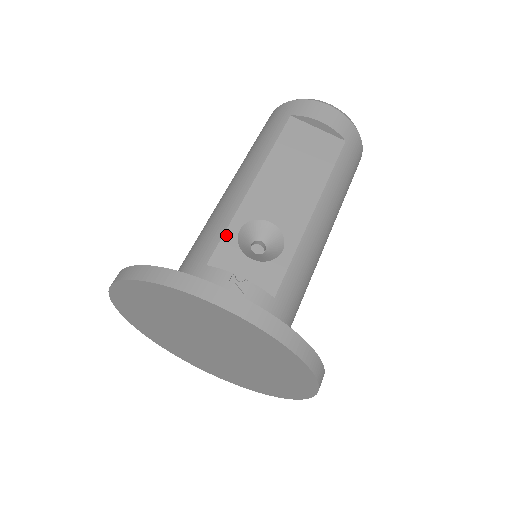
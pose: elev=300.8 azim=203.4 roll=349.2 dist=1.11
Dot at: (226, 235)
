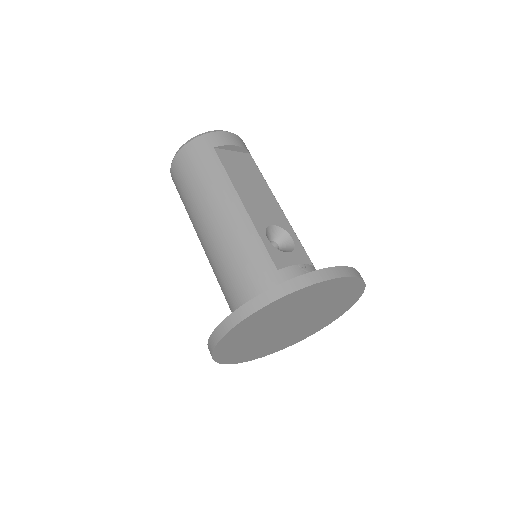
Dot at: (266, 246)
